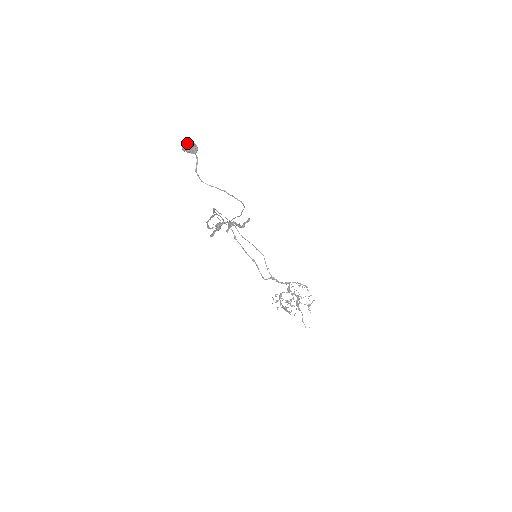
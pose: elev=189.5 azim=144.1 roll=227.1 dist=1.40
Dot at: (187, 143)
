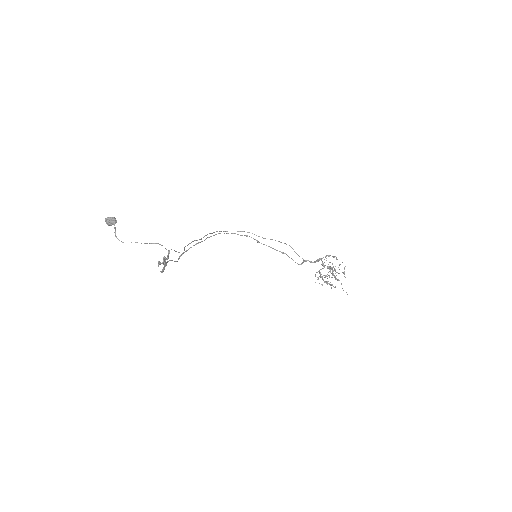
Dot at: (106, 220)
